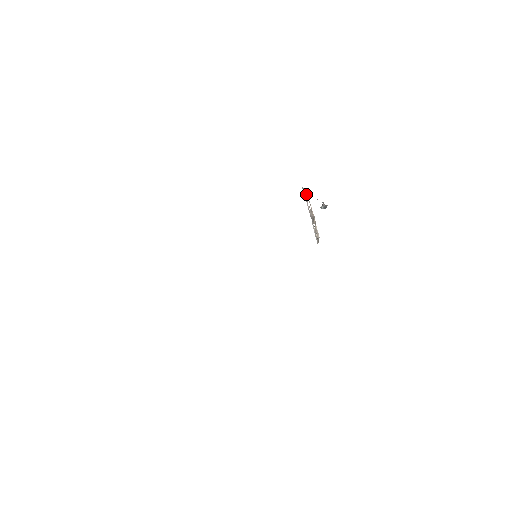
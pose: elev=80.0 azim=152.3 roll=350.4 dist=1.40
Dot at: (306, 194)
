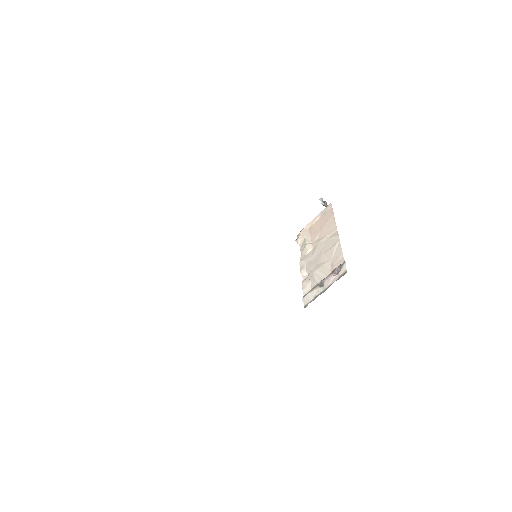
Dot at: (341, 269)
